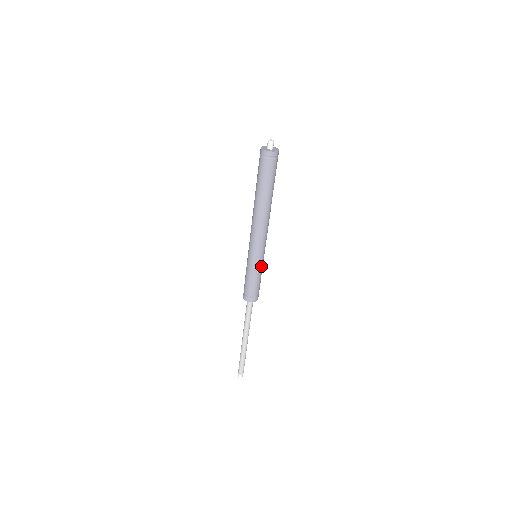
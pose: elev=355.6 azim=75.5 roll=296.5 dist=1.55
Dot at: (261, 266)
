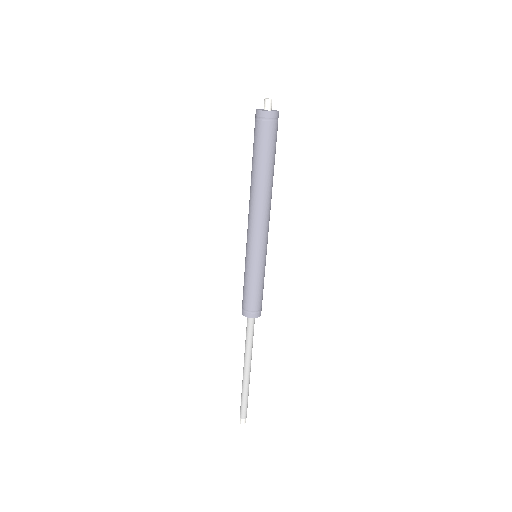
Dot at: (257, 270)
